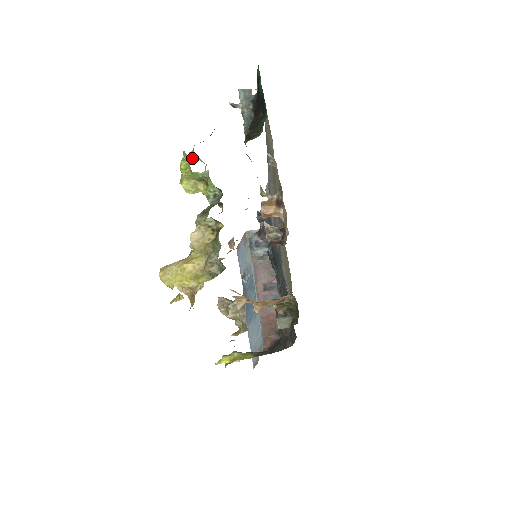
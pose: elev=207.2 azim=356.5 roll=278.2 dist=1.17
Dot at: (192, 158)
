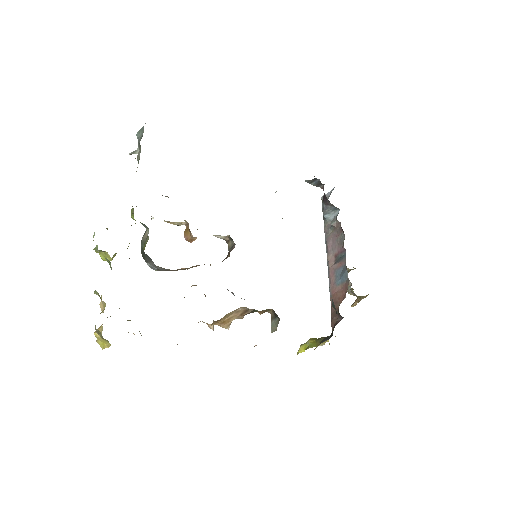
Dot at: (93, 236)
